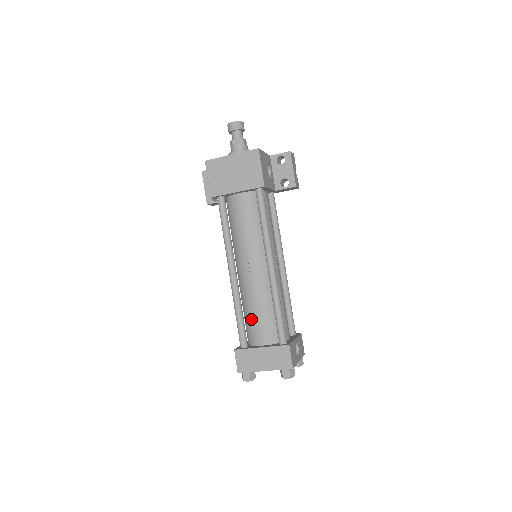
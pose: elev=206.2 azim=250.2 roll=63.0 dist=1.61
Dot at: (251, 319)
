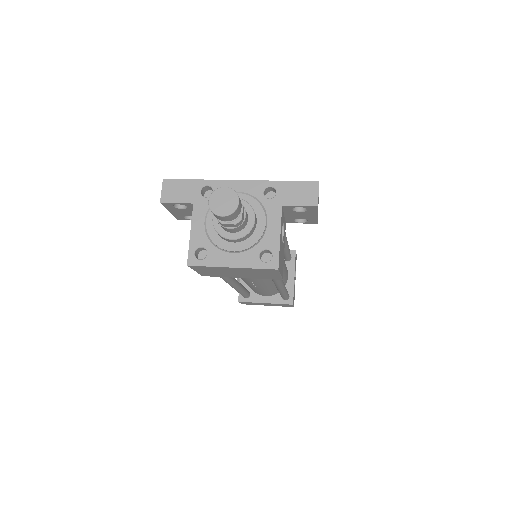
Dot at: (254, 290)
